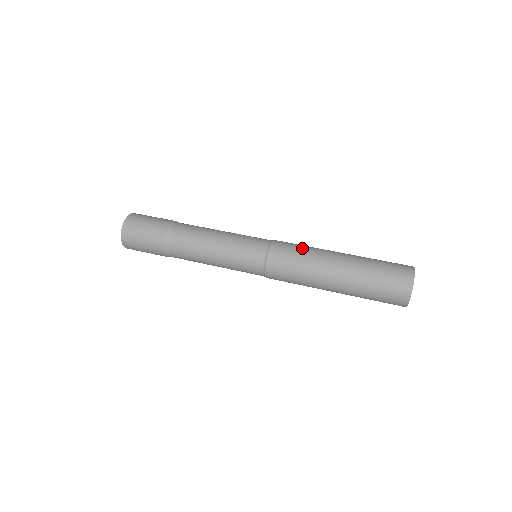
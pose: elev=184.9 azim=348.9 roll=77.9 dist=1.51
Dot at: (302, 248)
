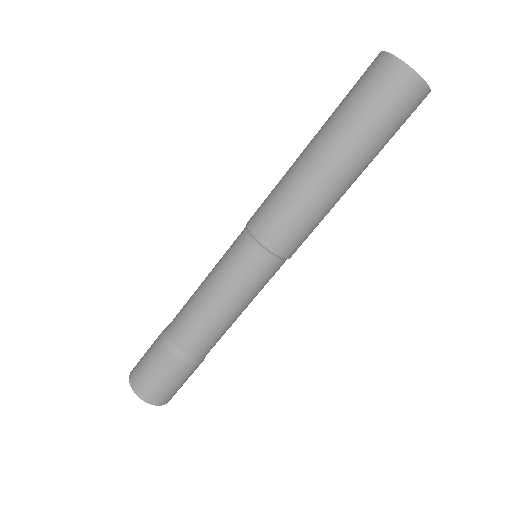
Dot at: occluded
